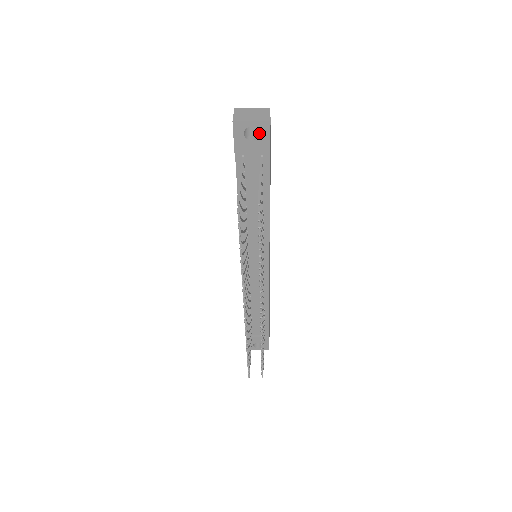
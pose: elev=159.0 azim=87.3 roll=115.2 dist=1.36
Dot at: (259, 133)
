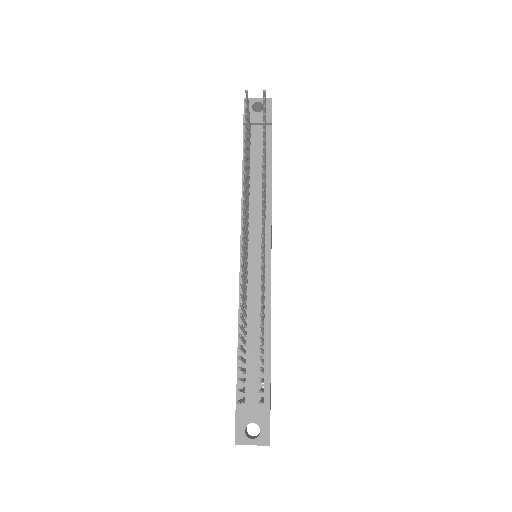
Dot at: occluded
